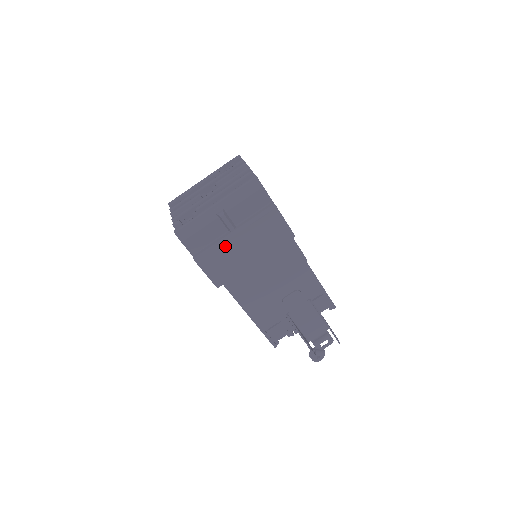
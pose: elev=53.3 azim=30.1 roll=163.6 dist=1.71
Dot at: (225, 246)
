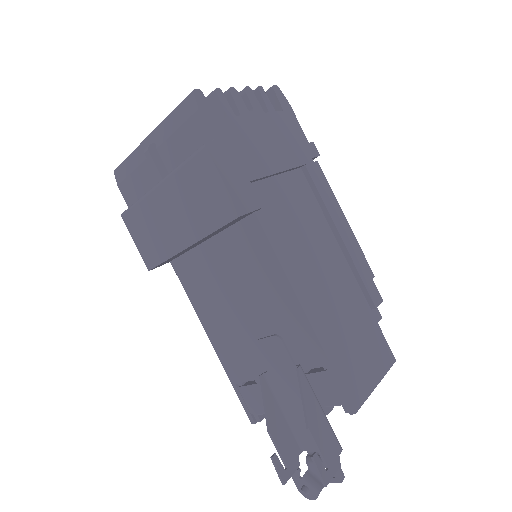
Dot at: (150, 203)
